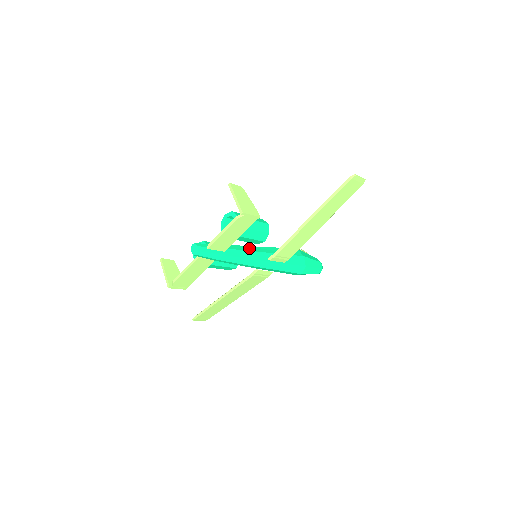
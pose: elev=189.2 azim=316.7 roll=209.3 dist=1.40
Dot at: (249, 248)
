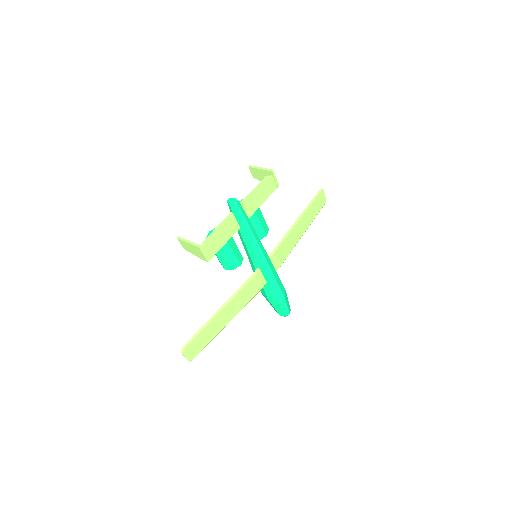
Dot at: occluded
